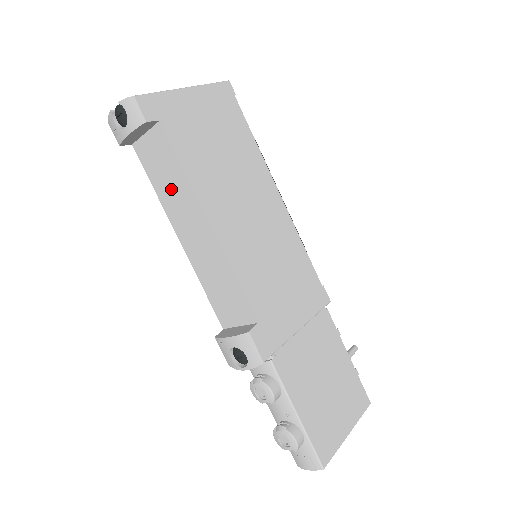
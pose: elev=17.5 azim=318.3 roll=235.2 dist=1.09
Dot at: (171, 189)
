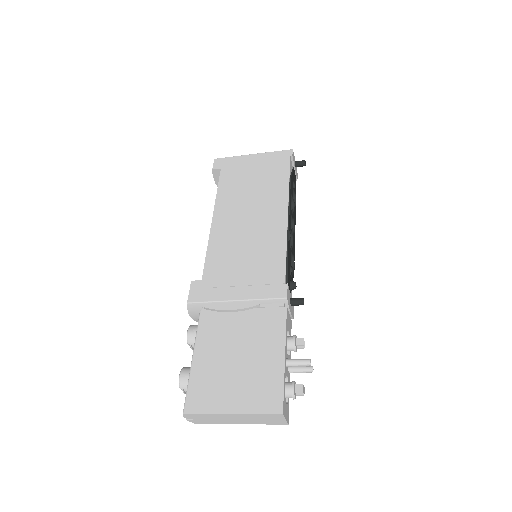
Dot at: occluded
